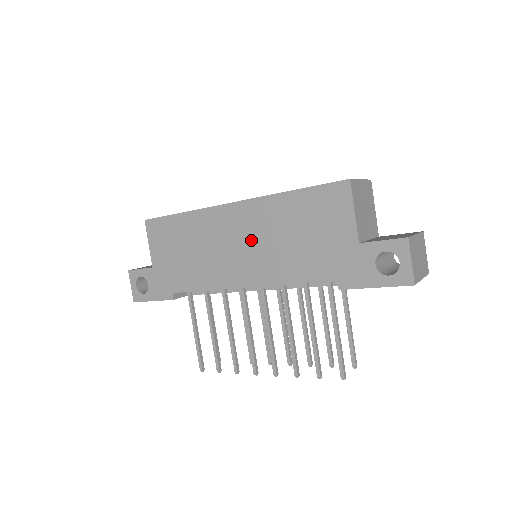
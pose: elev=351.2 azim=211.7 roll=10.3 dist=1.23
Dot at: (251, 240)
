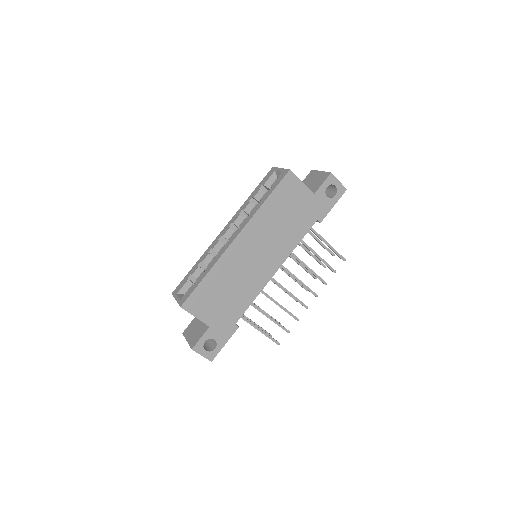
Dot at: (262, 245)
